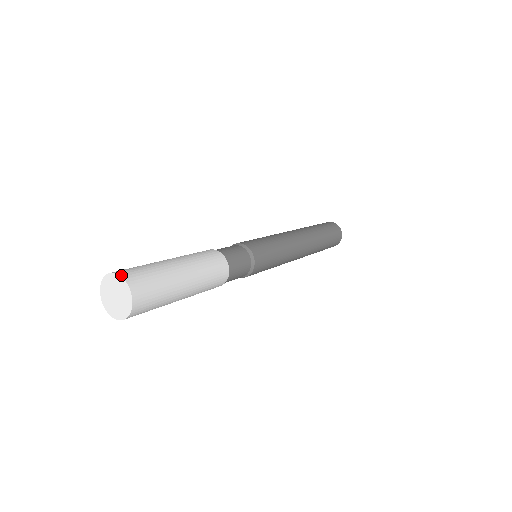
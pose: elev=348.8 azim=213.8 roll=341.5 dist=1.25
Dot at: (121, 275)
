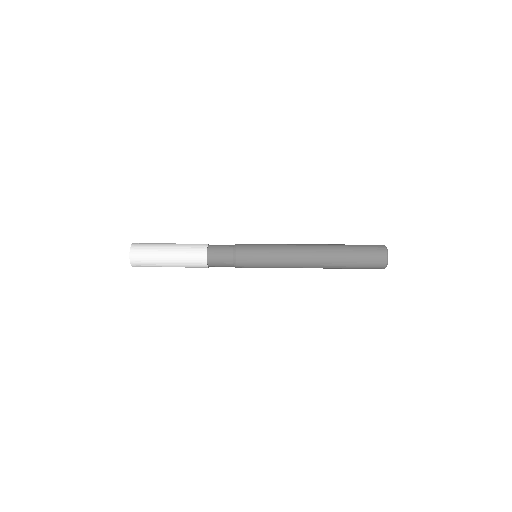
Dot at: (130, 251)
